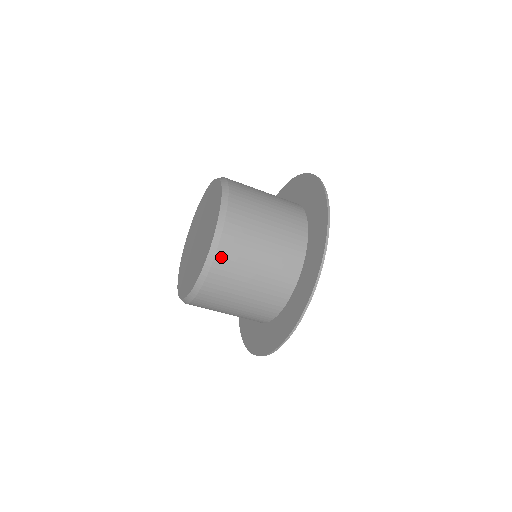
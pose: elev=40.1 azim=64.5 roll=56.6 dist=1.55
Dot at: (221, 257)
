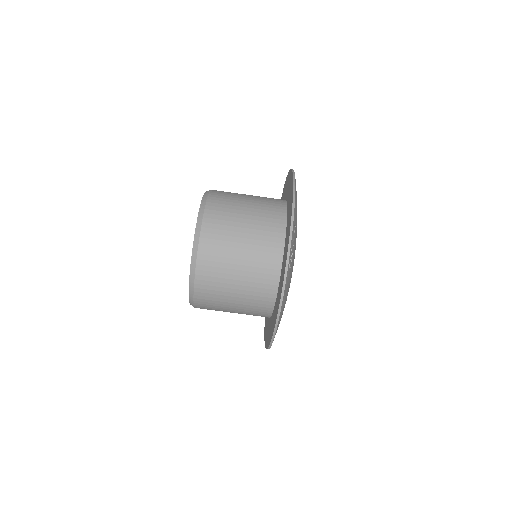
Dot at: (206, 232)
